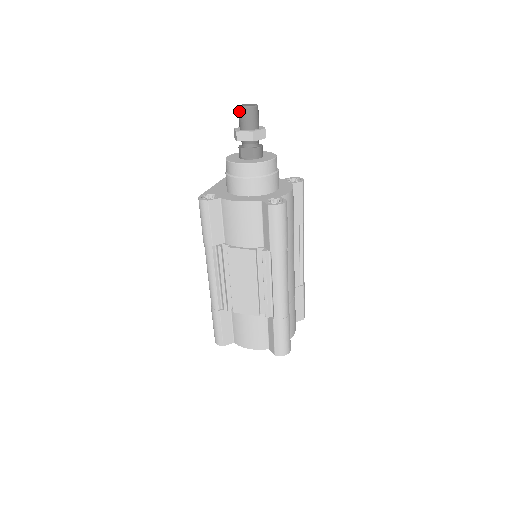
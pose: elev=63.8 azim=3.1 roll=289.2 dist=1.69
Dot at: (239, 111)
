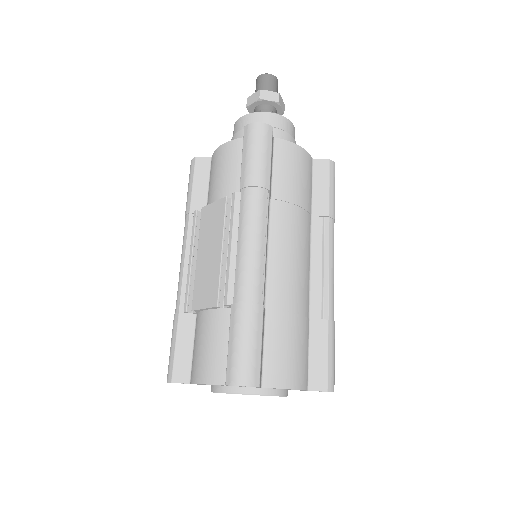
Dot at: (256, 84)
